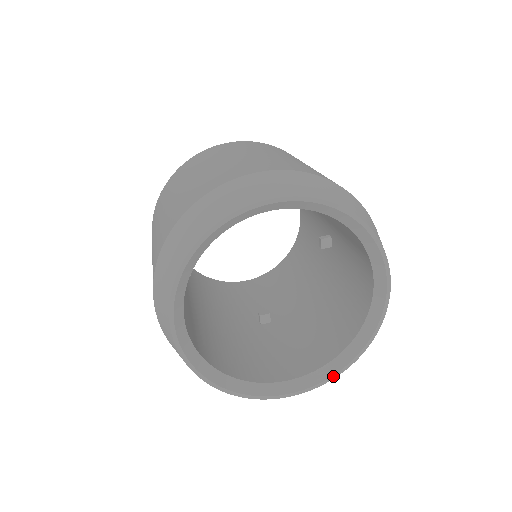
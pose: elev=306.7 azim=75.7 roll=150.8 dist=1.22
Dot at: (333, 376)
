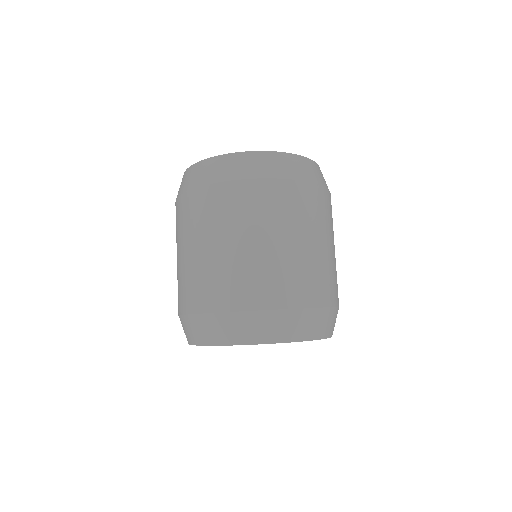
Dot at: occluded
